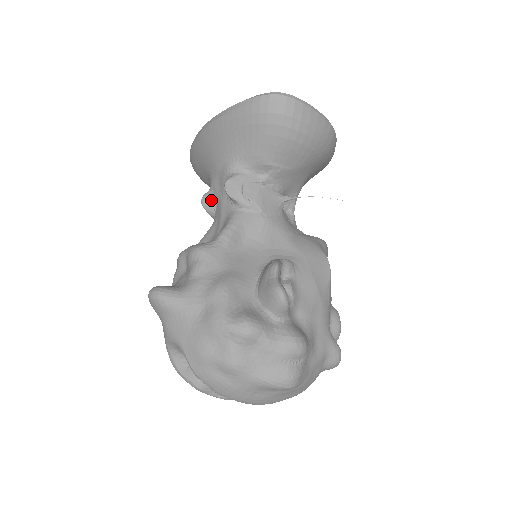
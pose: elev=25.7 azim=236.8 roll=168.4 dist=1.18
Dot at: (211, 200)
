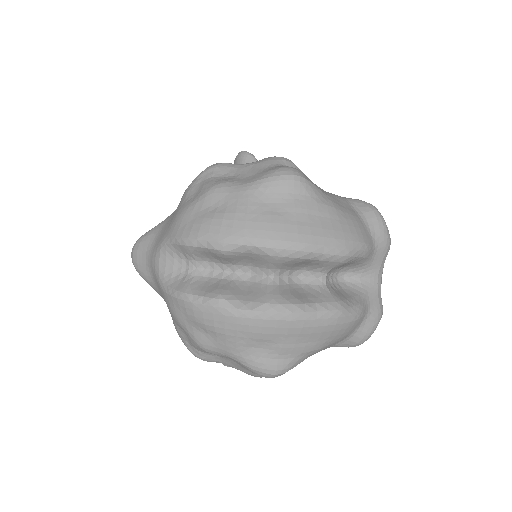
Dot at: occluded
